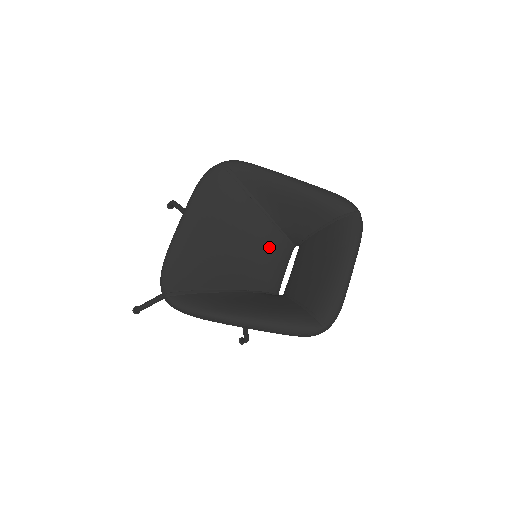
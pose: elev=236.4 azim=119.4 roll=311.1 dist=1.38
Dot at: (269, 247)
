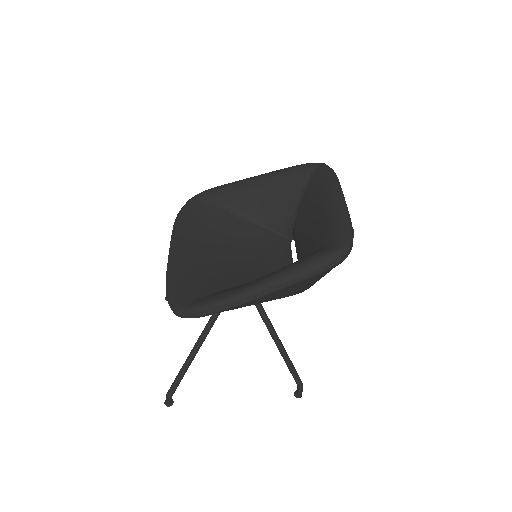
Dot at: (265, 245)
